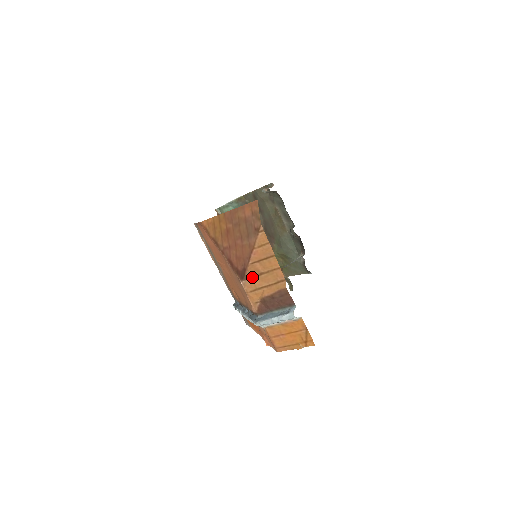
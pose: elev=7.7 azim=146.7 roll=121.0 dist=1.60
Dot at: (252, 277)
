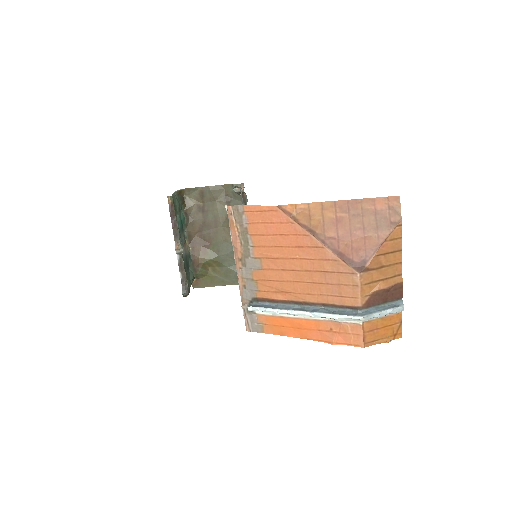
Dot at: (372, 269)
